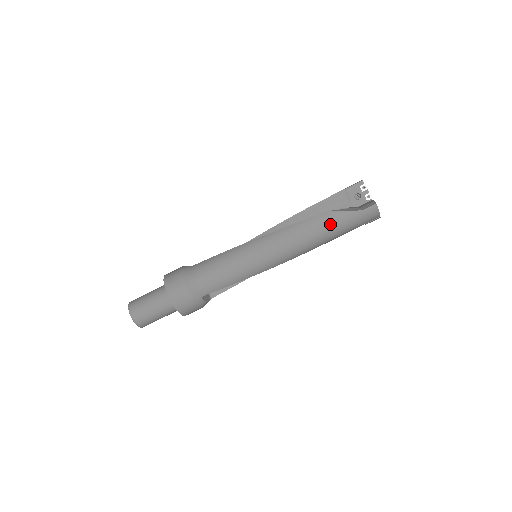
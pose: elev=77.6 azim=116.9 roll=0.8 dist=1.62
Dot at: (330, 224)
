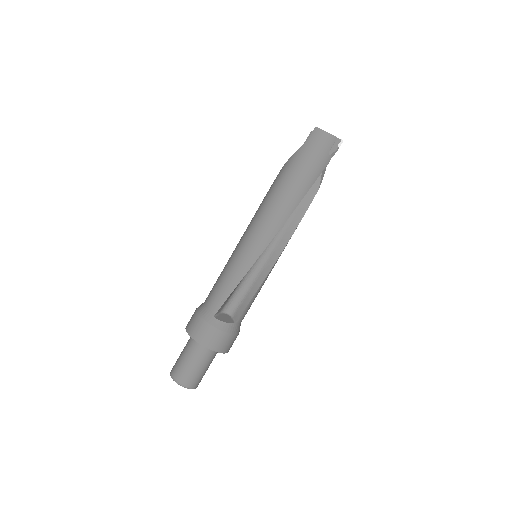
Dot at: (286, 173)
